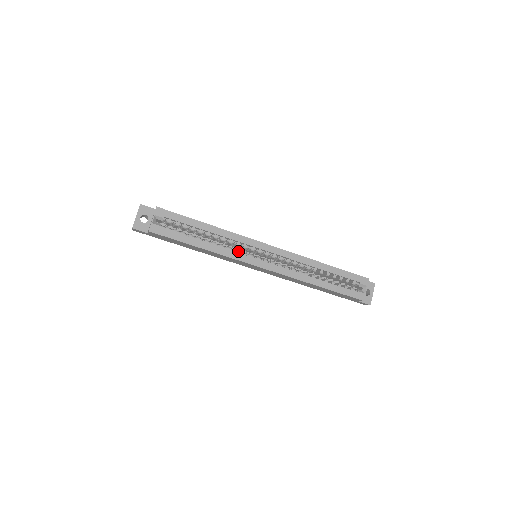
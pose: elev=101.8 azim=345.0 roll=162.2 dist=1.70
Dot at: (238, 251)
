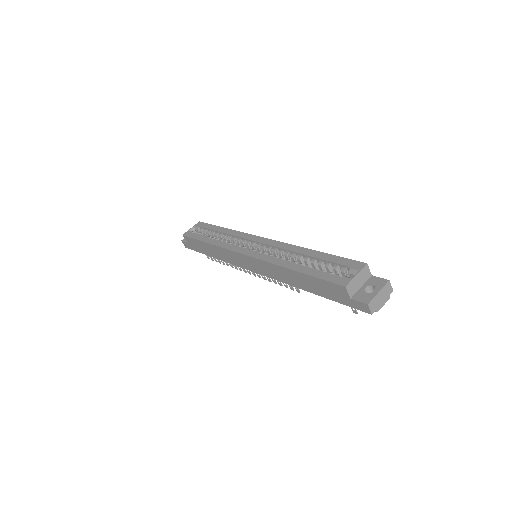
Dot at: occluded
